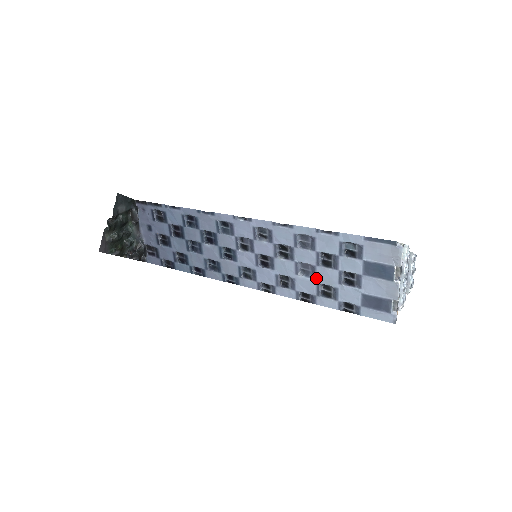
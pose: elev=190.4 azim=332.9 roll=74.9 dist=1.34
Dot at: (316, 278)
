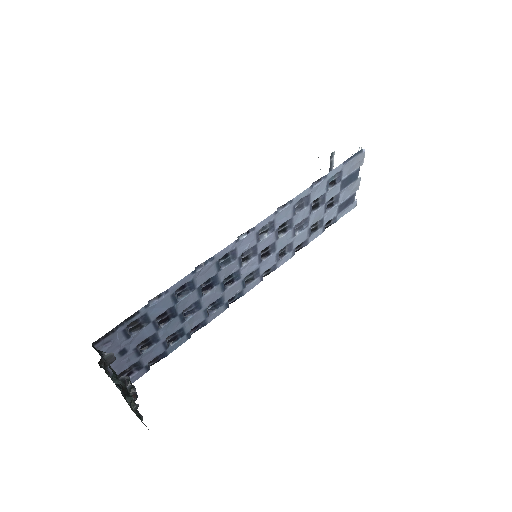
Dot at: (308, 225)
